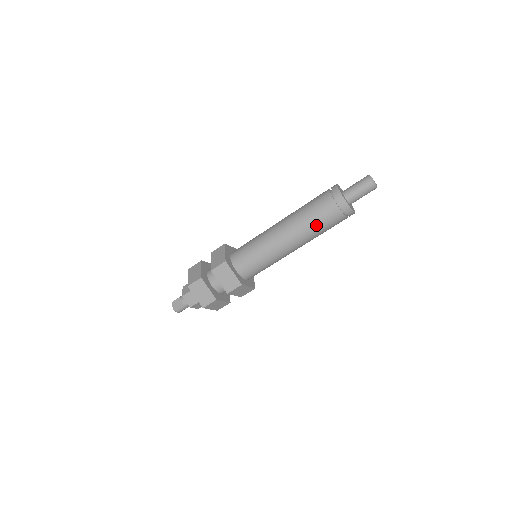
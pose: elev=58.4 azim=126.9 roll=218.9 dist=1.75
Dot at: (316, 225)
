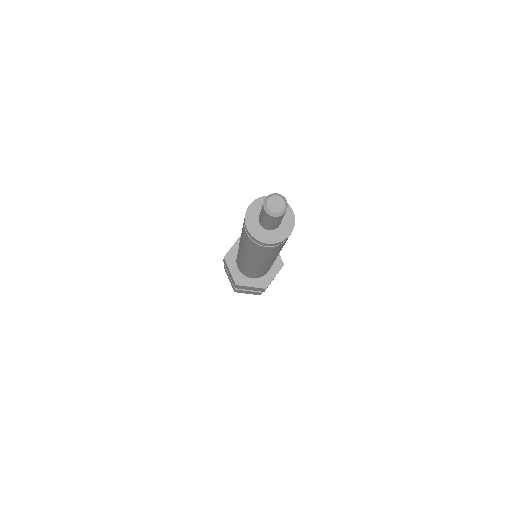
Dot at: (268, 256)
